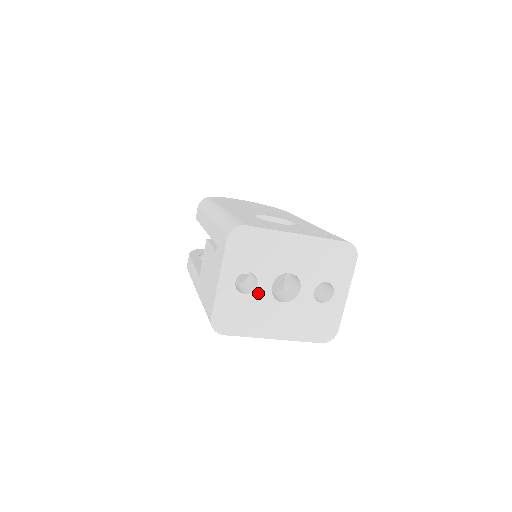
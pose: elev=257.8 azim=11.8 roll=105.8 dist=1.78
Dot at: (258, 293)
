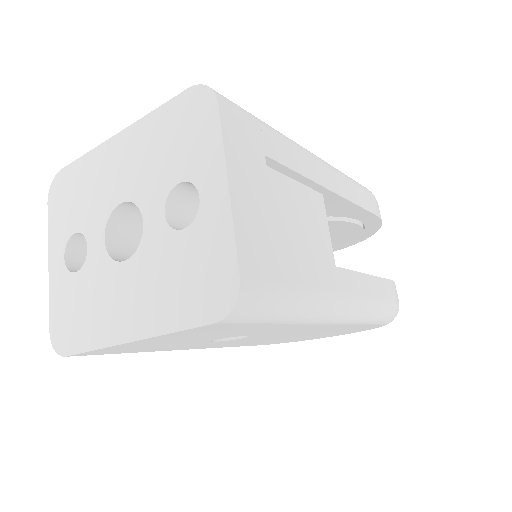
Dot at: (91, 261)
